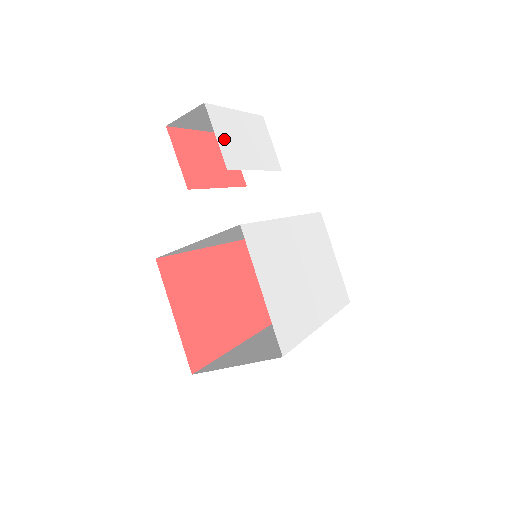
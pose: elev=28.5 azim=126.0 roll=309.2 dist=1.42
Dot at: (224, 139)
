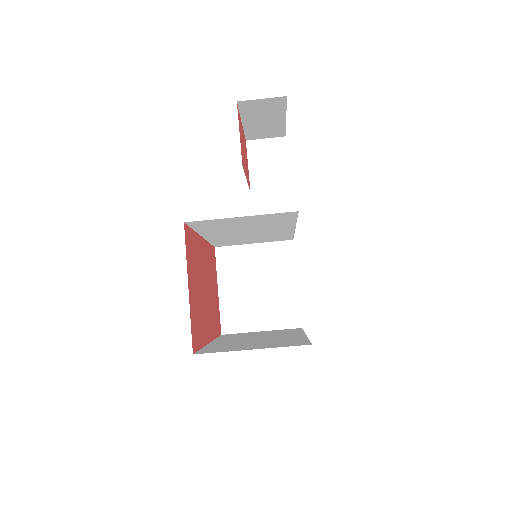
Dot at: occluded
